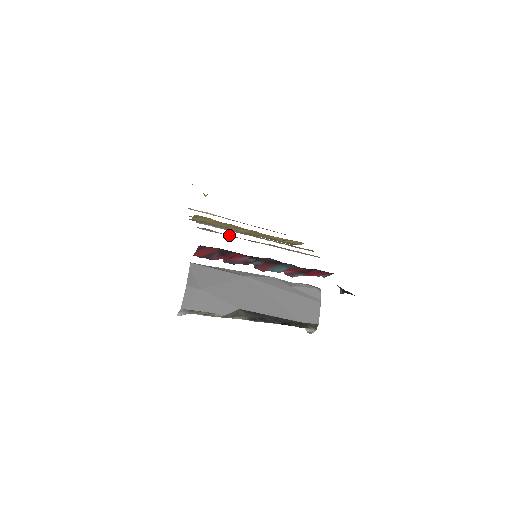
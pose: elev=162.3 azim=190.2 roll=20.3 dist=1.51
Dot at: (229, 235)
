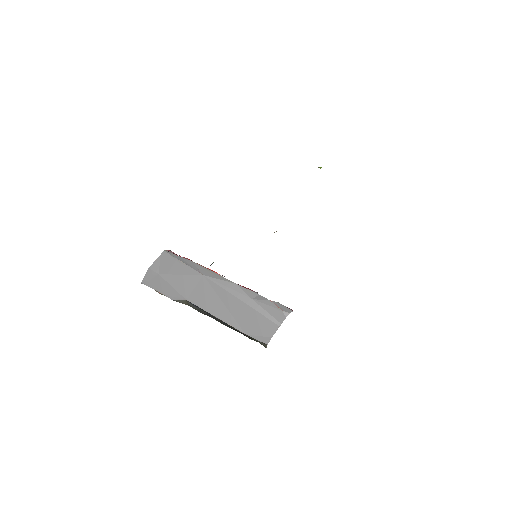
Dot at: occluded
